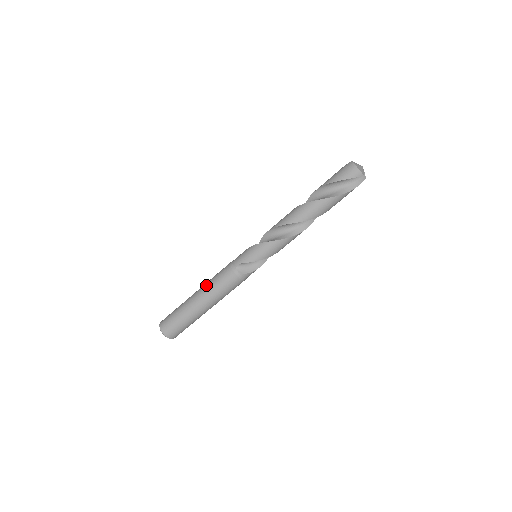
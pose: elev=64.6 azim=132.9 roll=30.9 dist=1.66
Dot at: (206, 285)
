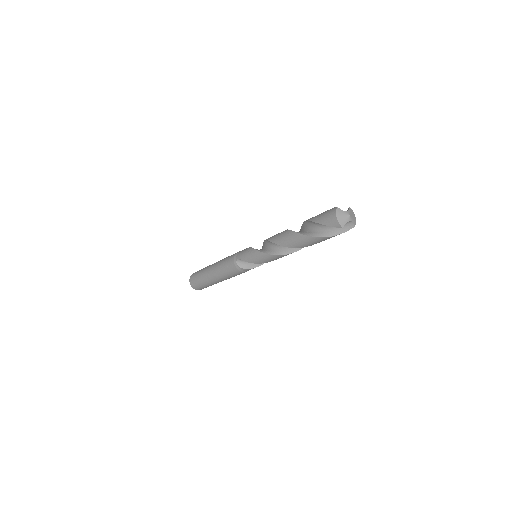
Dot at: (219, 262)
